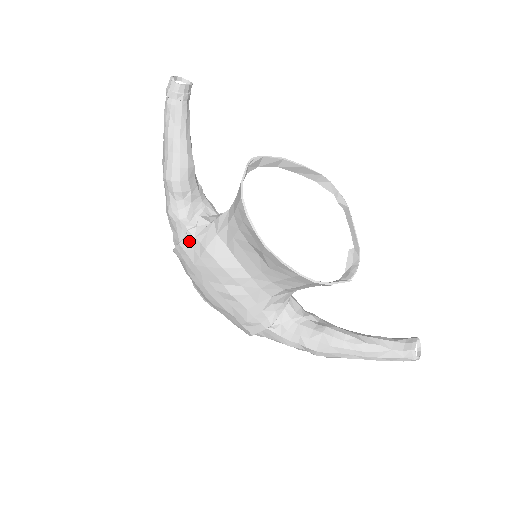
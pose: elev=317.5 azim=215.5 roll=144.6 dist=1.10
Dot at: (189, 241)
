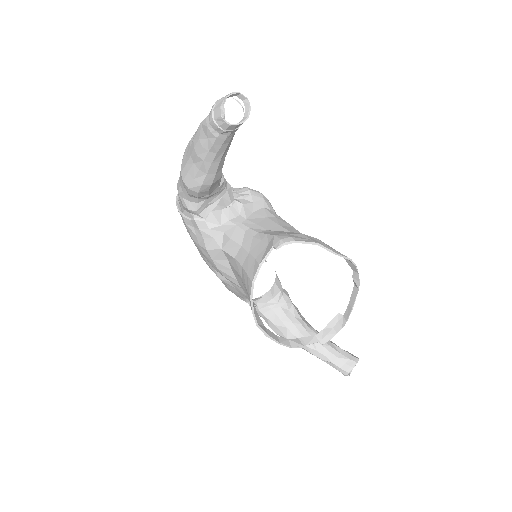
Dot at: (193, 225)
